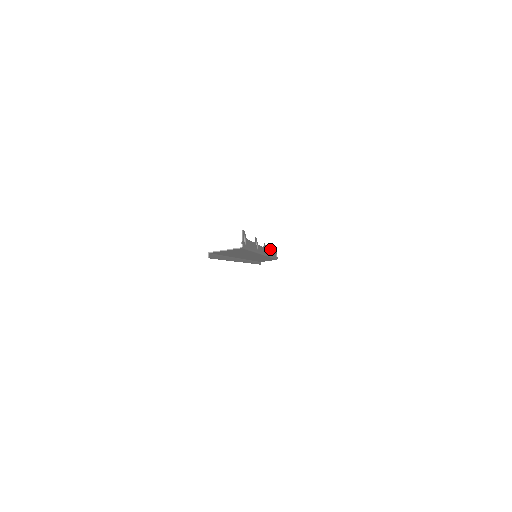
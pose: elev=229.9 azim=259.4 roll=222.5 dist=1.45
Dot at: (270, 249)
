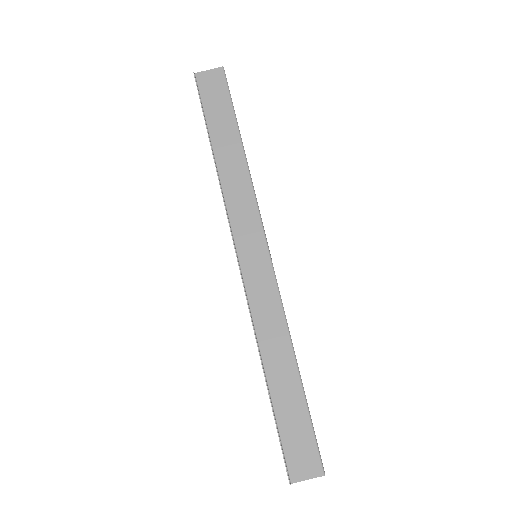
Dot at: occluded
